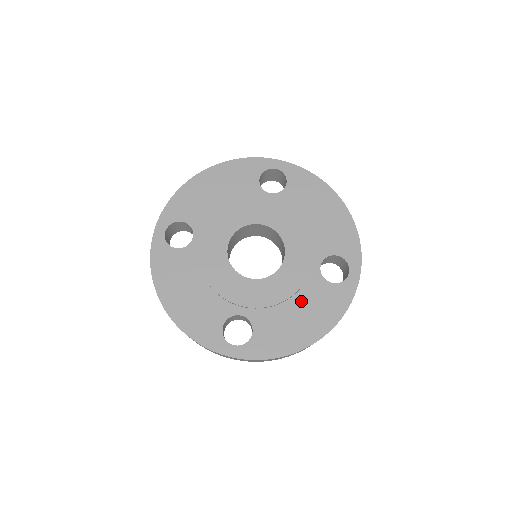
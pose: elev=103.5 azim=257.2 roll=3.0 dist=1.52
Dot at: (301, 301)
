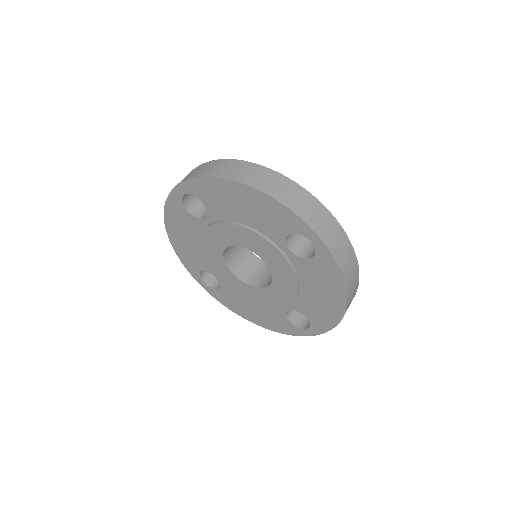
Dot at: (260, 307)
